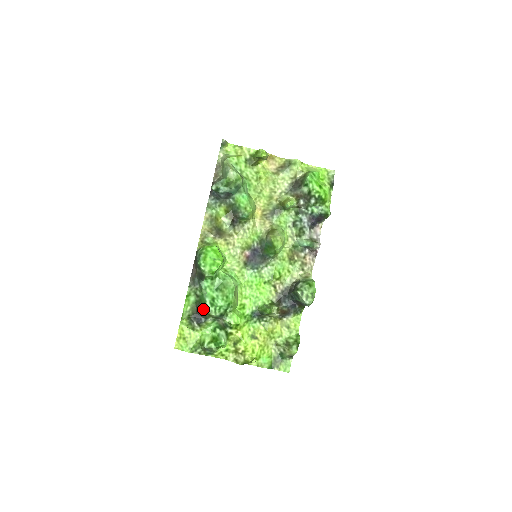
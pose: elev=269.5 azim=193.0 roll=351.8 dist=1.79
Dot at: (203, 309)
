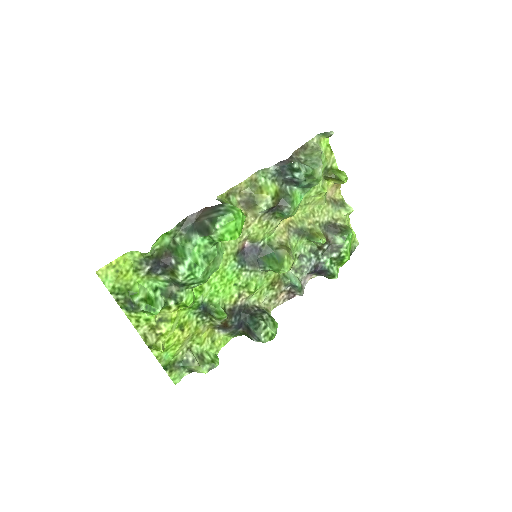
Dot at: (173, 263)
